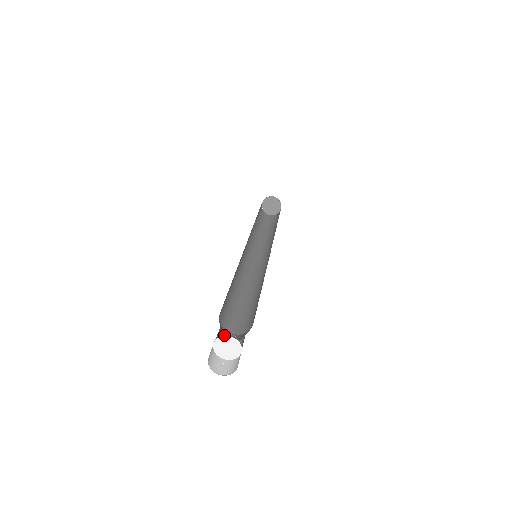
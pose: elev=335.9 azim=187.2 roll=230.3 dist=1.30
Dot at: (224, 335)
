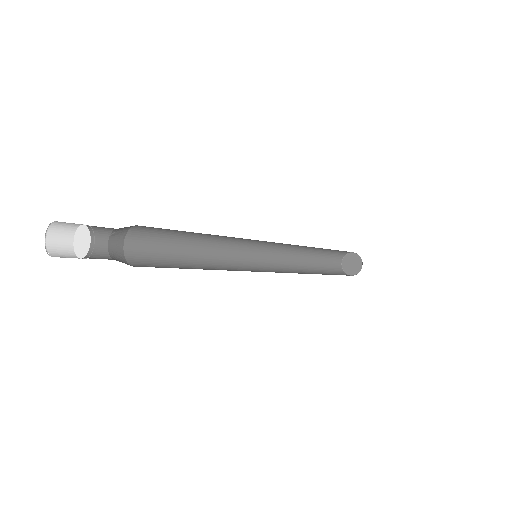
Dot at: (111, 247)
